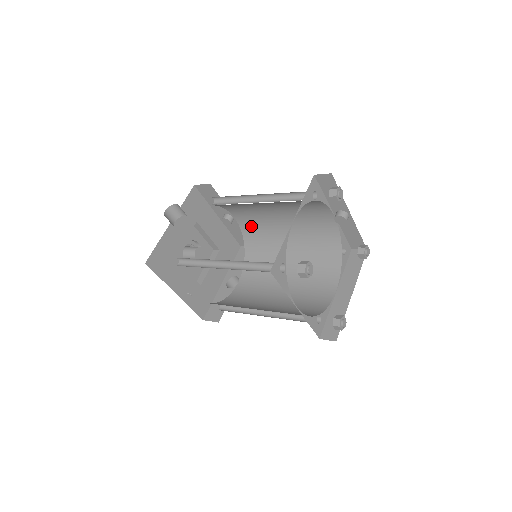
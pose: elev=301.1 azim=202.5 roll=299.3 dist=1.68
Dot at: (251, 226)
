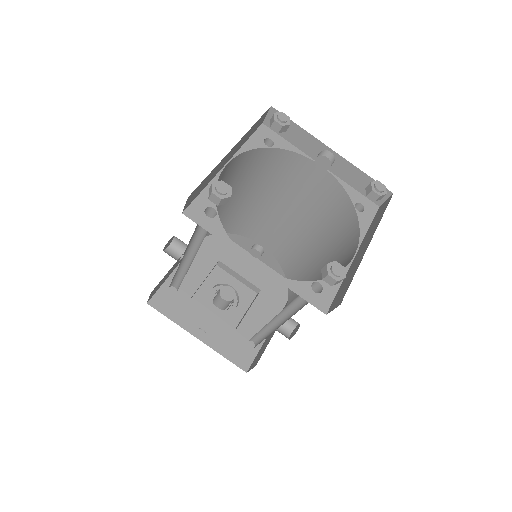
Dot at: (278, 245)
